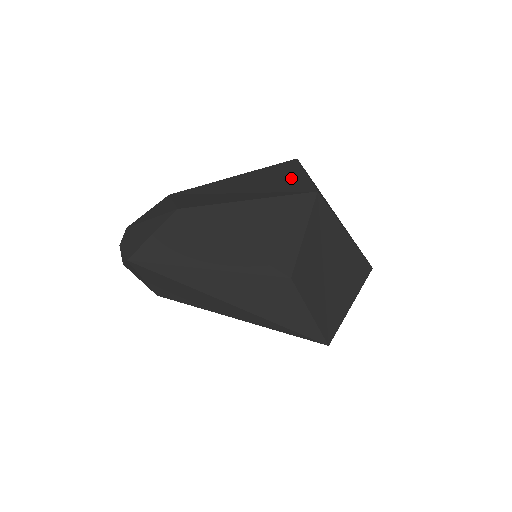
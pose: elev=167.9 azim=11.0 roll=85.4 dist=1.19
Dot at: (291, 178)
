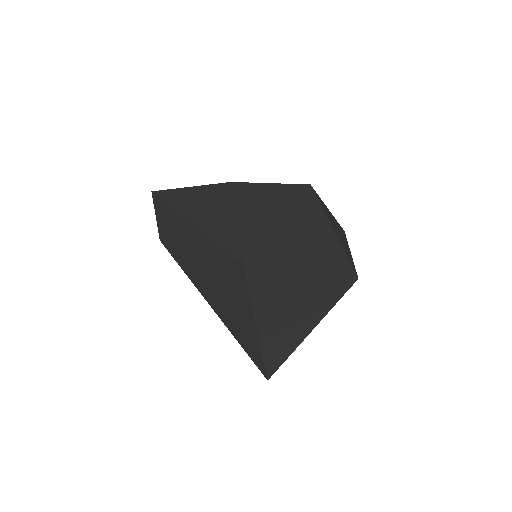
Dot at: occluded
